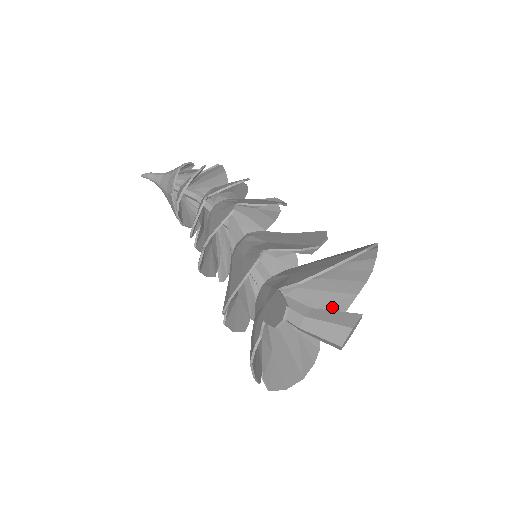
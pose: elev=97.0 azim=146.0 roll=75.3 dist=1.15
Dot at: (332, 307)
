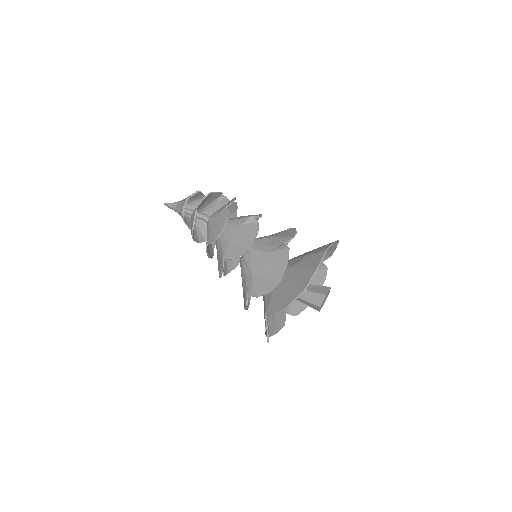
Dot at: occluded
